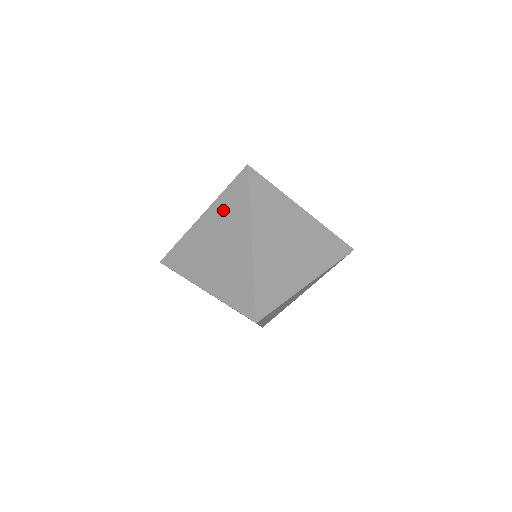
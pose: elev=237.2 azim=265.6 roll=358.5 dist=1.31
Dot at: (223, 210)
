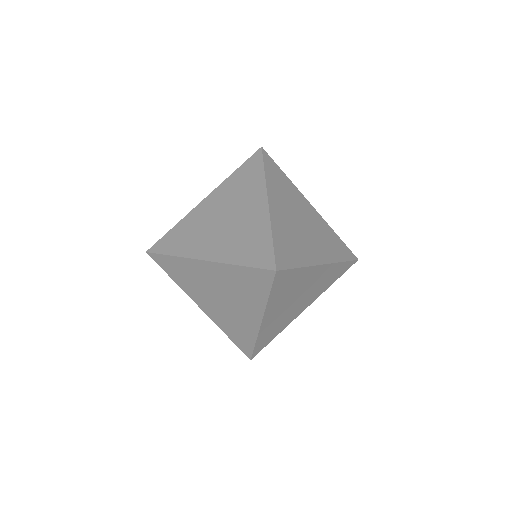
Dot at: (234, 279)
